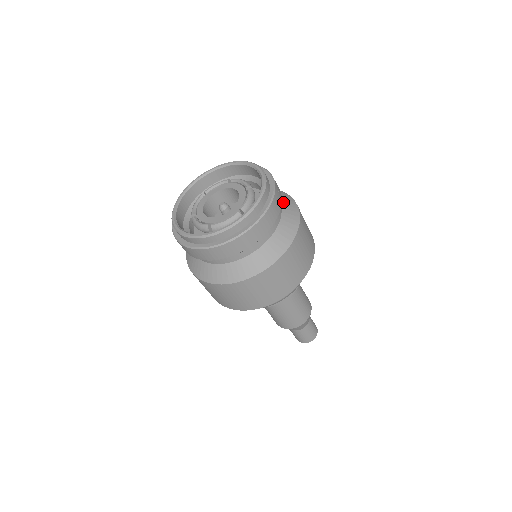
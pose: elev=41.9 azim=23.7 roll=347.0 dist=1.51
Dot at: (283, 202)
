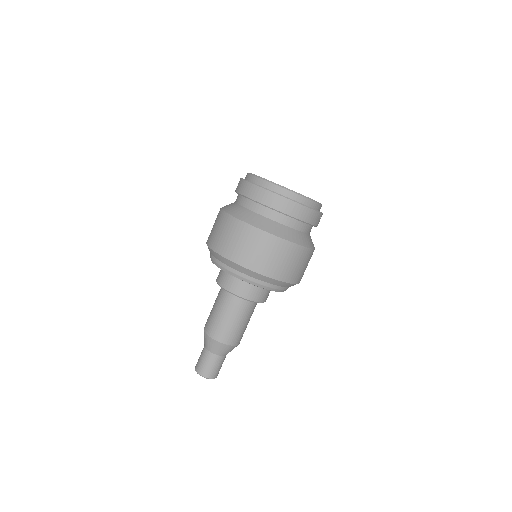
Dot at: occluded
